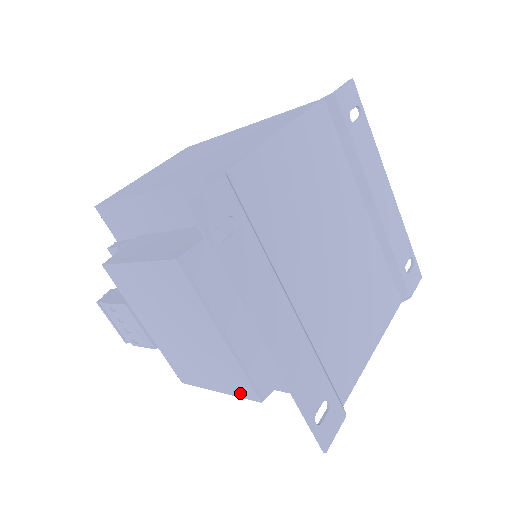
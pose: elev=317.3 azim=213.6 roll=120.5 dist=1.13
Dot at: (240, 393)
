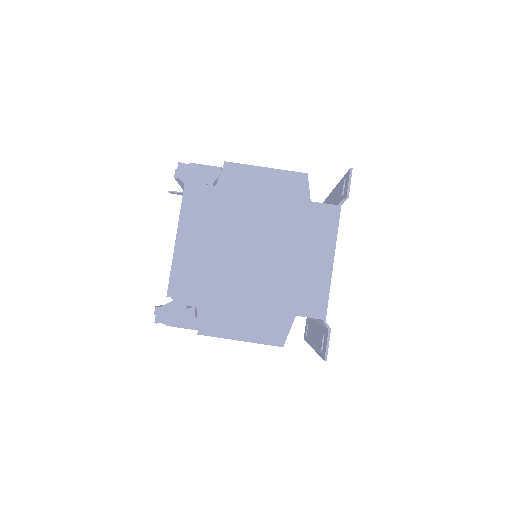
Dot at: occluded
